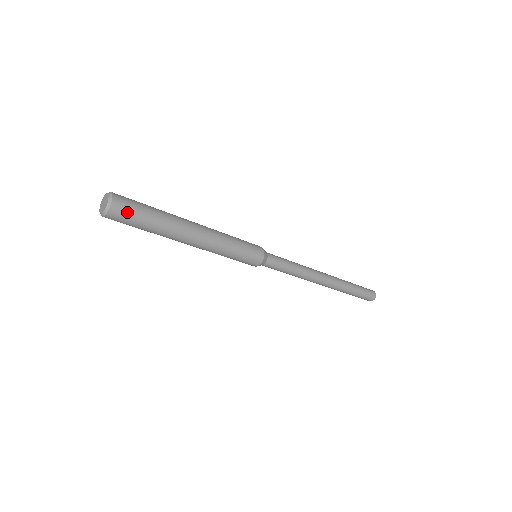
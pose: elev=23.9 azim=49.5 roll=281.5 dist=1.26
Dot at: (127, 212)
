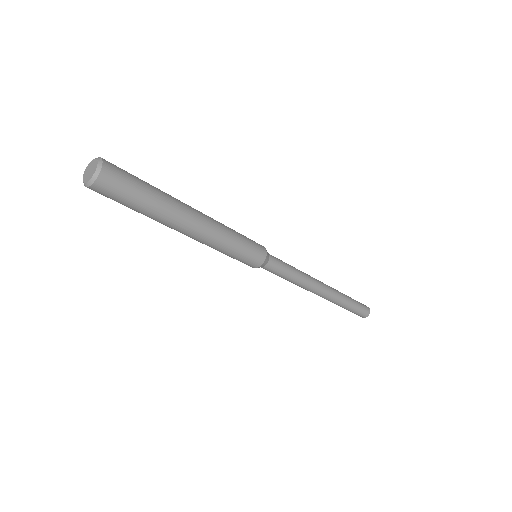
Dot at: (118, 186)
